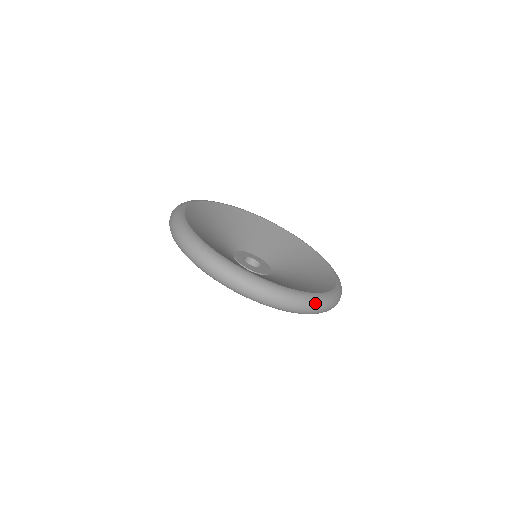
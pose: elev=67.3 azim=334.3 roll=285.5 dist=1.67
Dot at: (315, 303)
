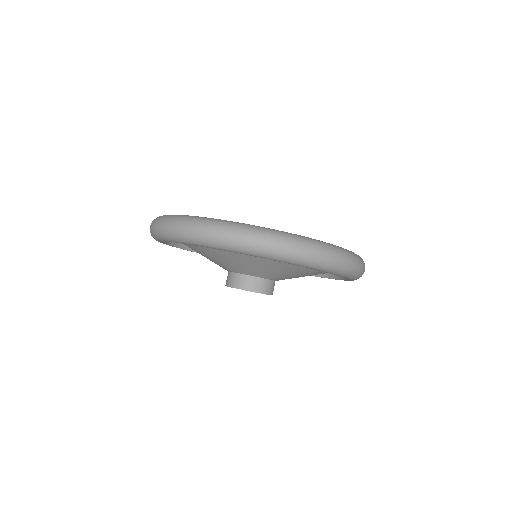
Dot at: (245, 229)
